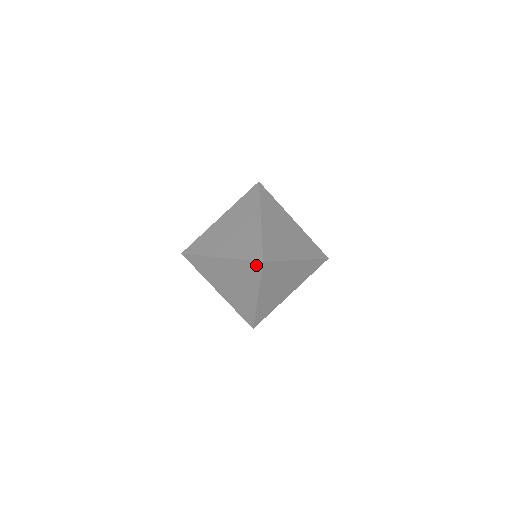
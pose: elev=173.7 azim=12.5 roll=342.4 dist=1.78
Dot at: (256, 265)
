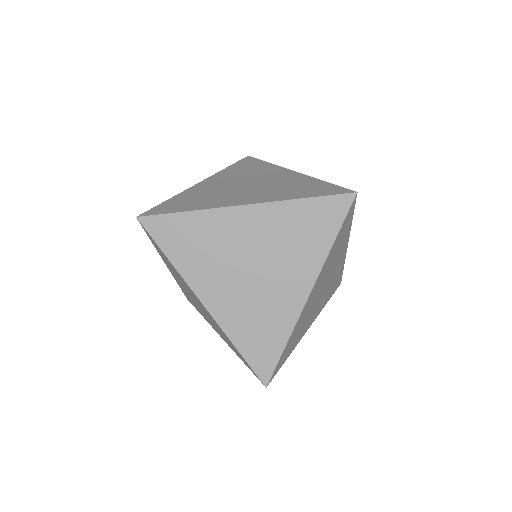
Dot at: (147, 233)
